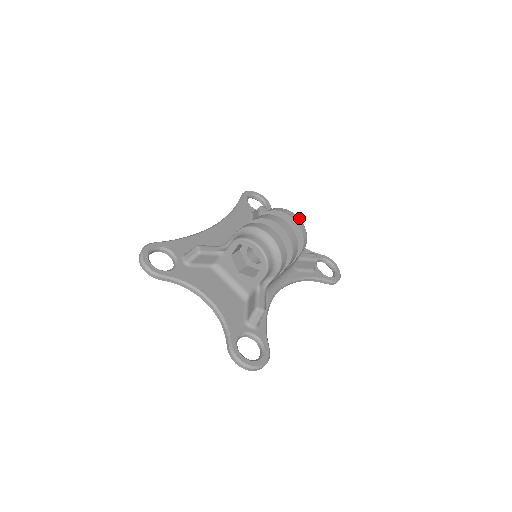
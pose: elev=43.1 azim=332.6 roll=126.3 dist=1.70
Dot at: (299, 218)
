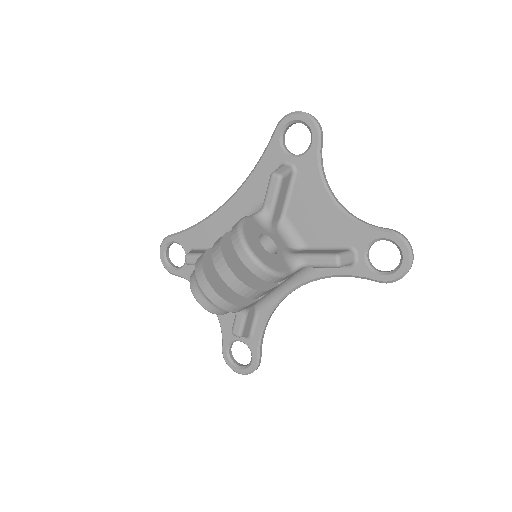
Dot at: (250, 256)
